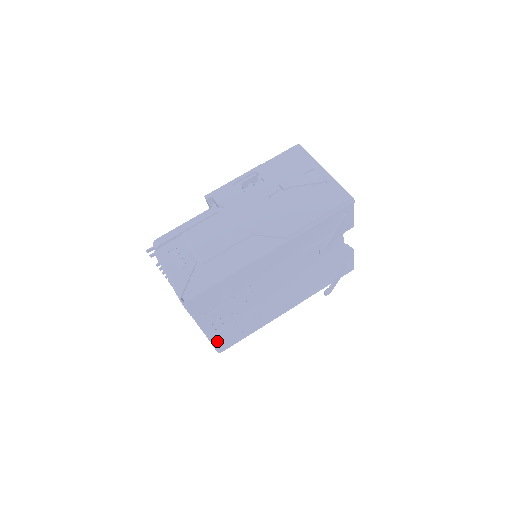
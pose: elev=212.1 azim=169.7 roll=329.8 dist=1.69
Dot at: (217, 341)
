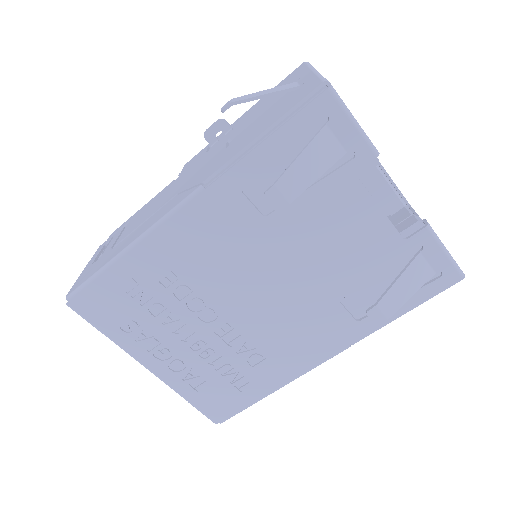
Dot at: (193, 396)
